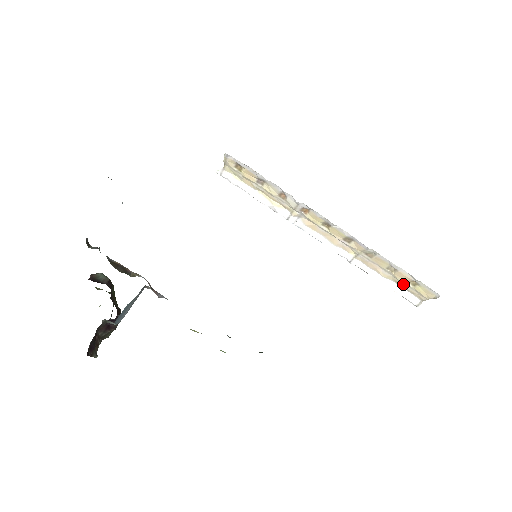
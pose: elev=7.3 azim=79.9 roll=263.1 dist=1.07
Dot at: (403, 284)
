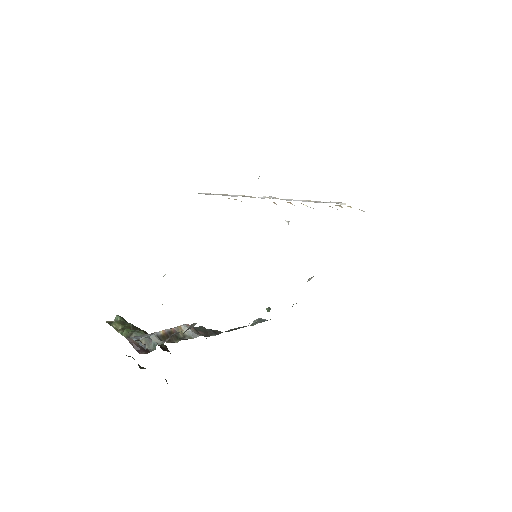
Dot at: occluded
